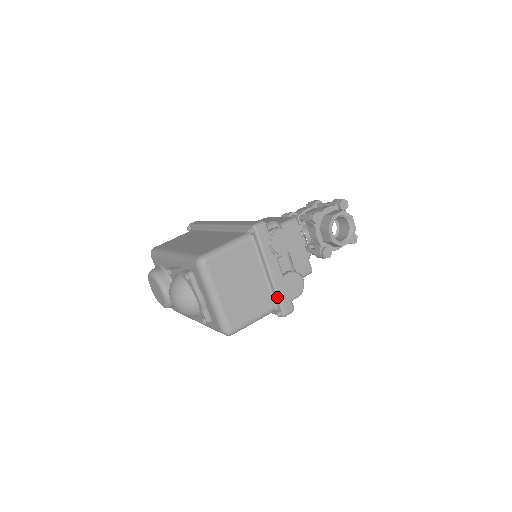
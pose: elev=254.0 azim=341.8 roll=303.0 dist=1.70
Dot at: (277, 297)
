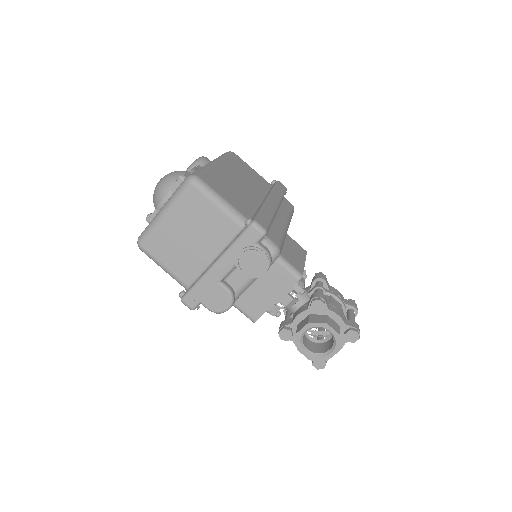
Dot at: (196, 283)
